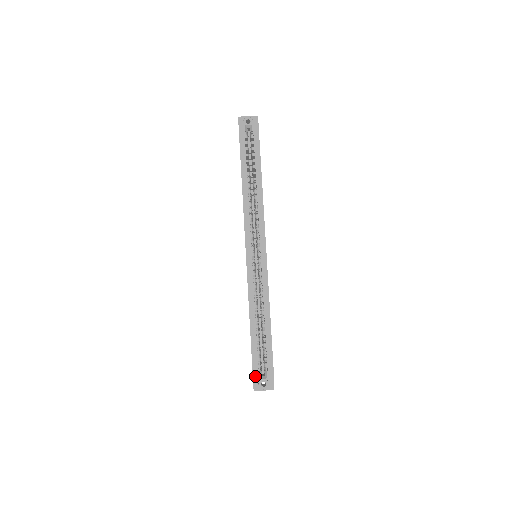
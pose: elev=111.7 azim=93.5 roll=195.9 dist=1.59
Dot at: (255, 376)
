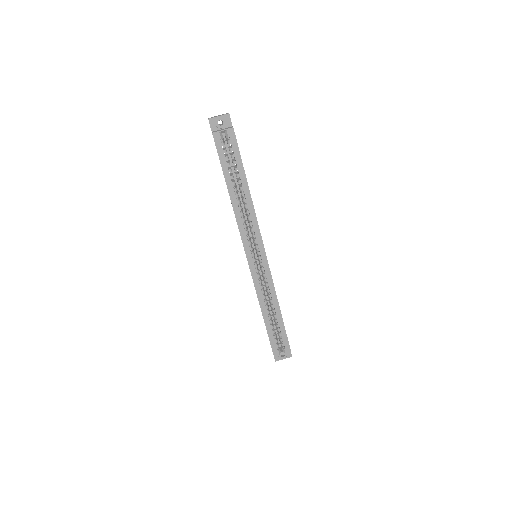
Dot at: (275, 354)
